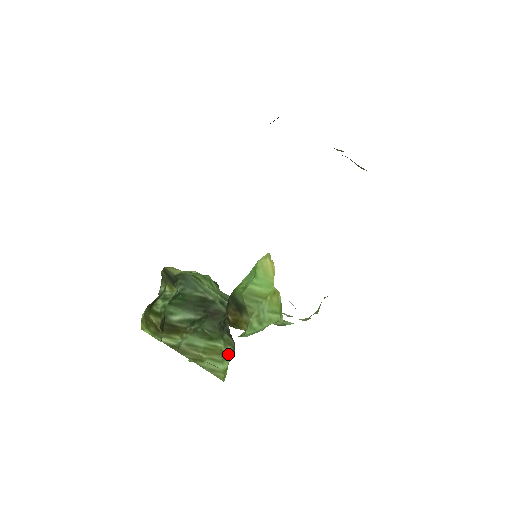
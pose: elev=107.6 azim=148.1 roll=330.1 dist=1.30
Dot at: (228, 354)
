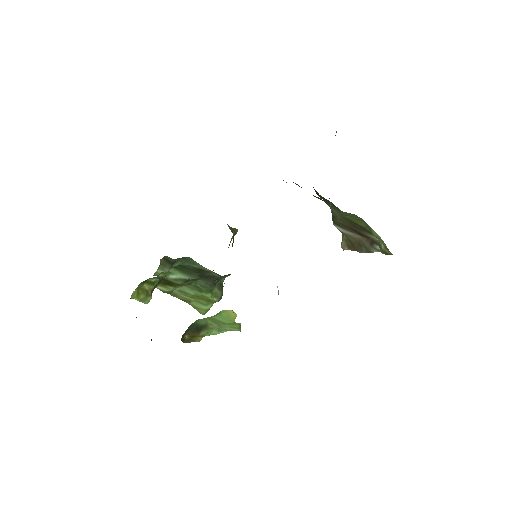
Dot at: (213, 301)
